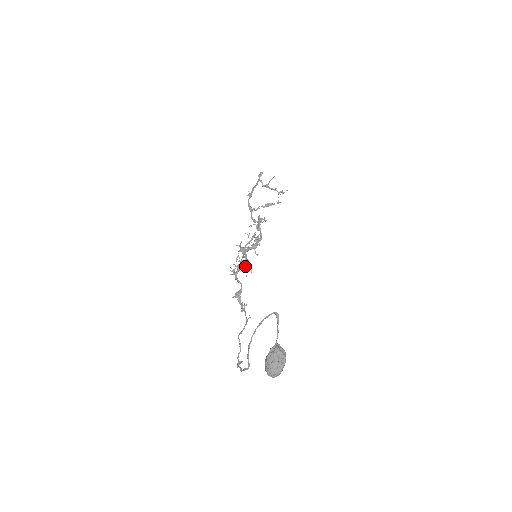
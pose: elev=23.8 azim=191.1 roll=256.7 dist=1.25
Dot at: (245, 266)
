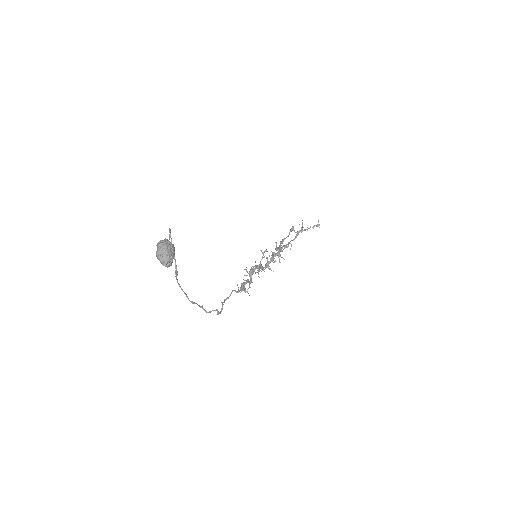
Dot at: (252, 269)
